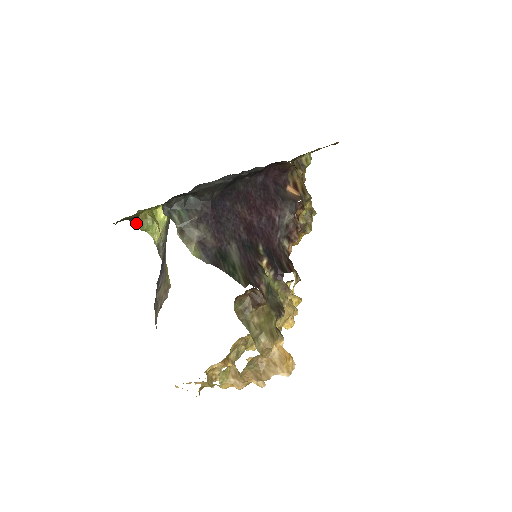
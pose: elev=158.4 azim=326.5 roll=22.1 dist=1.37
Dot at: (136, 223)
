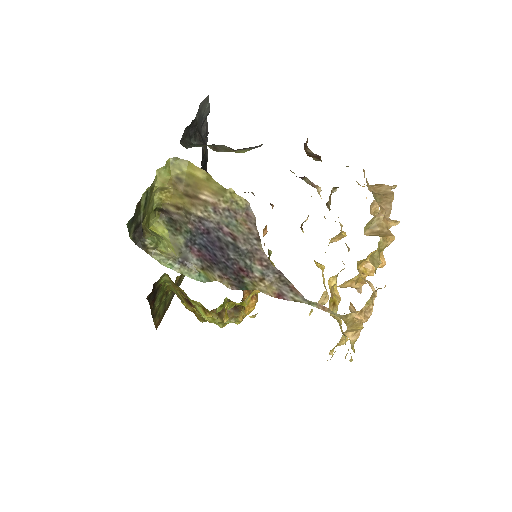
Dot at: (143, 239)
